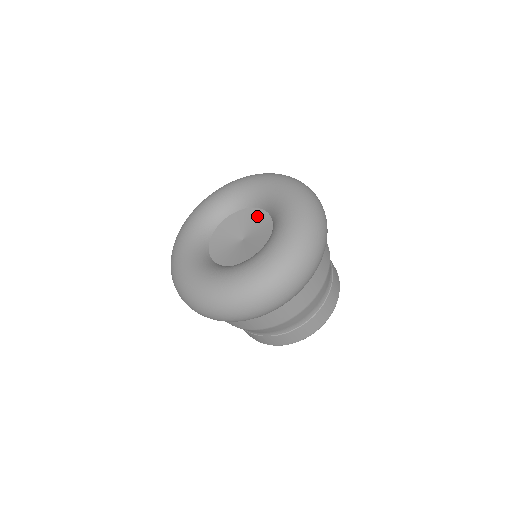
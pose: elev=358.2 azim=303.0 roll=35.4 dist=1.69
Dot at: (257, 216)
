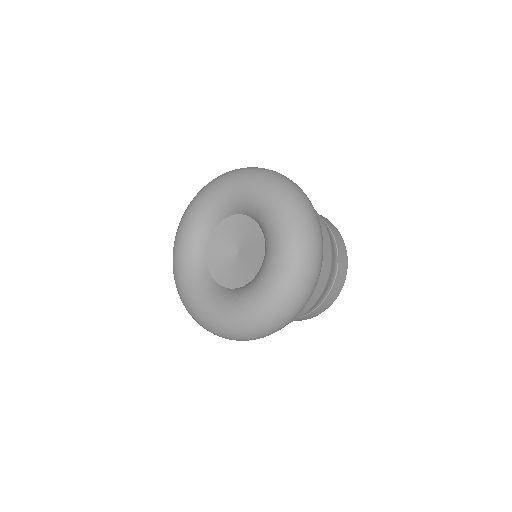
Dot at: (241, 223)
